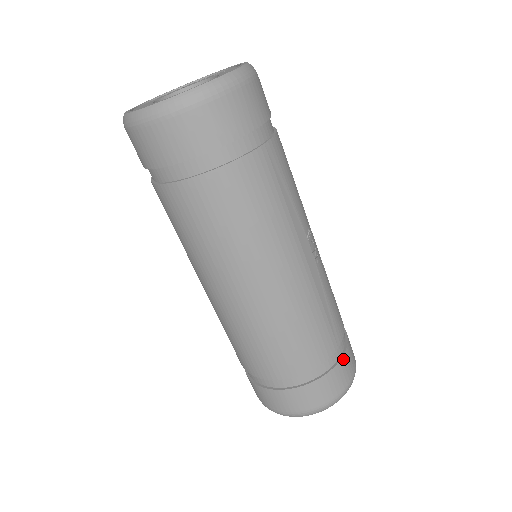
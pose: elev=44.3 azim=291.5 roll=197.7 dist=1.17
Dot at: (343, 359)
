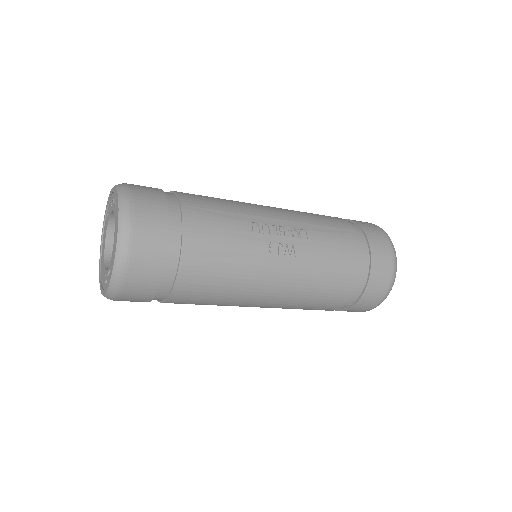
Dot at: (372, 275)
